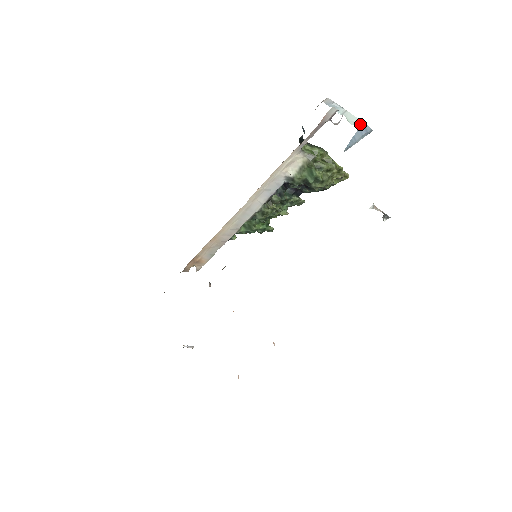
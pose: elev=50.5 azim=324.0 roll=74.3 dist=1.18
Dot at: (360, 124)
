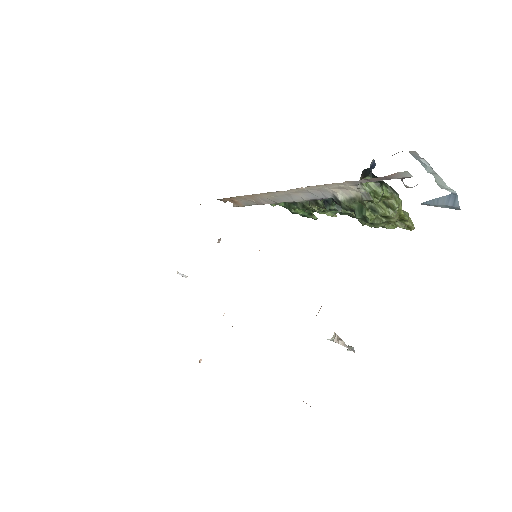
Dot at: (452, 192)
